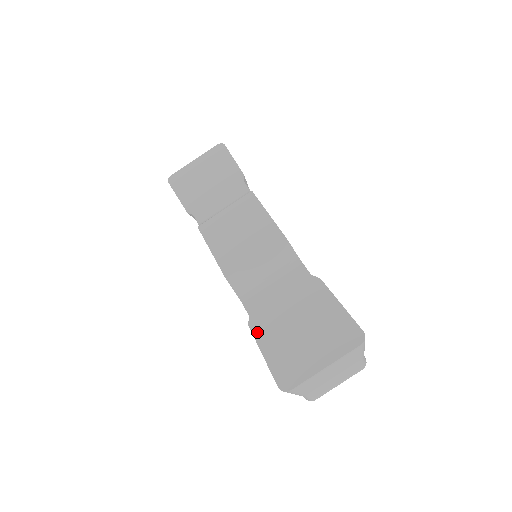
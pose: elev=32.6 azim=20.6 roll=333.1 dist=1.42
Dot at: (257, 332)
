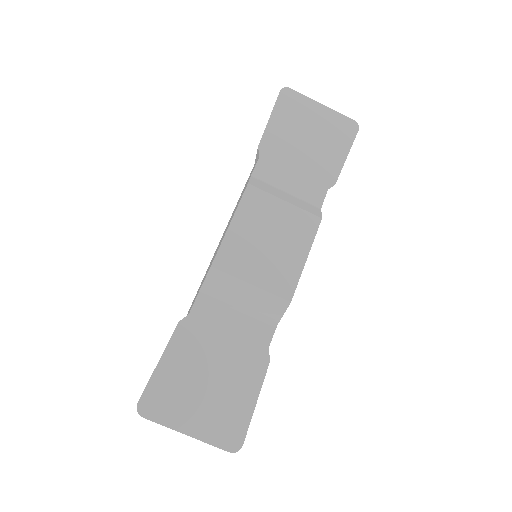
Dot at: (178, 337)
